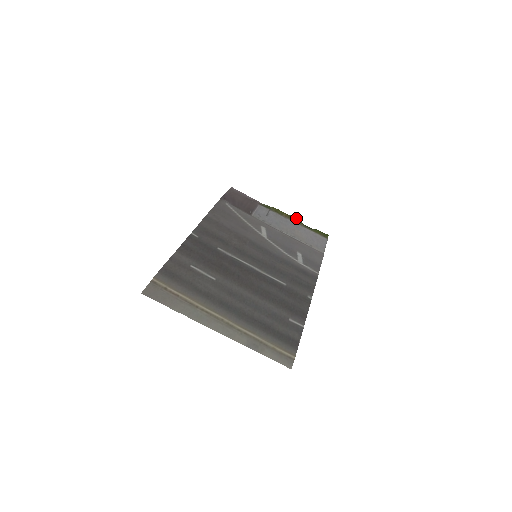
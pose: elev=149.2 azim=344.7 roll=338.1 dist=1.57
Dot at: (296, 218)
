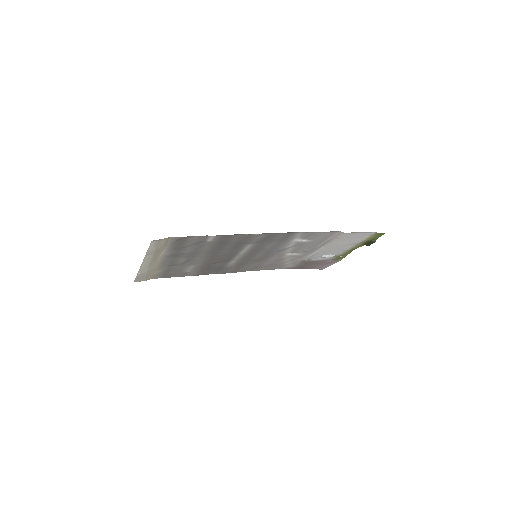
Dot at: occluded
